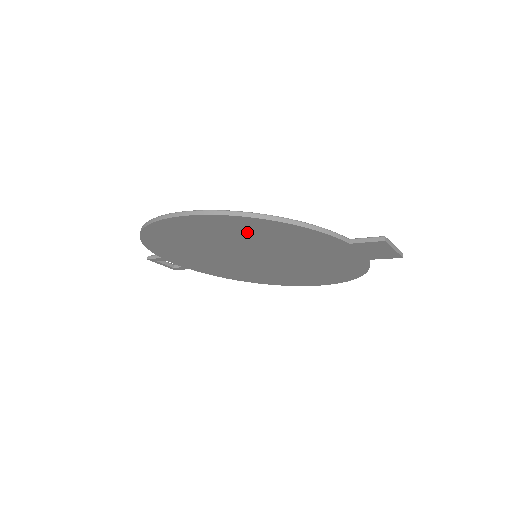
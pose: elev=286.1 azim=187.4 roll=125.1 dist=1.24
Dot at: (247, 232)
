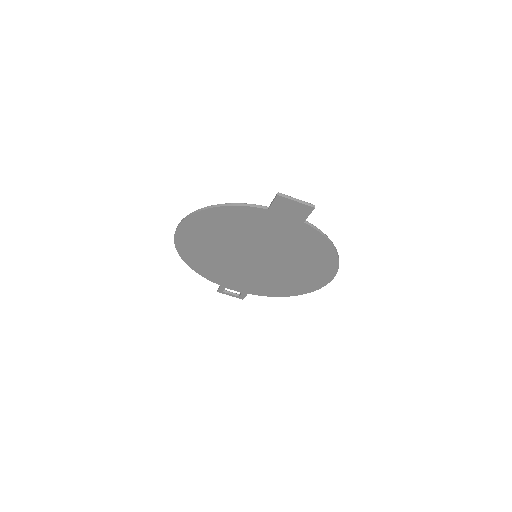
Dot at: (216, 228)
